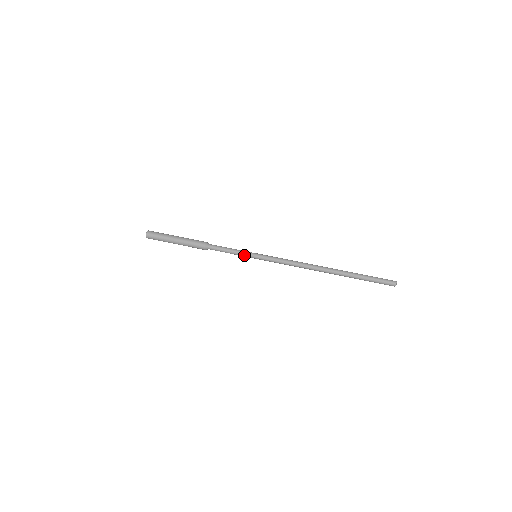
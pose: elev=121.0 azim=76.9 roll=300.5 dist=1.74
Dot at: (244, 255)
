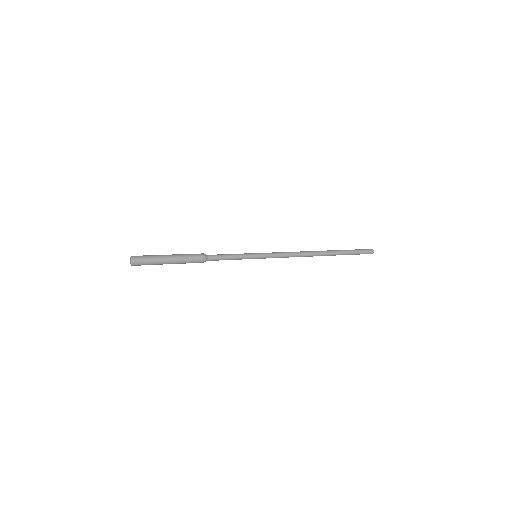
Dot at: (245, 255)
